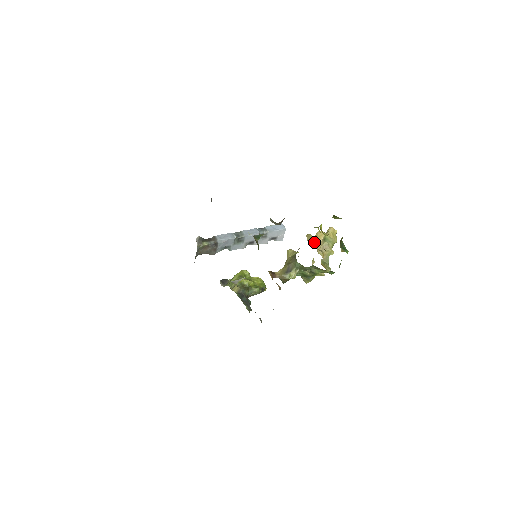
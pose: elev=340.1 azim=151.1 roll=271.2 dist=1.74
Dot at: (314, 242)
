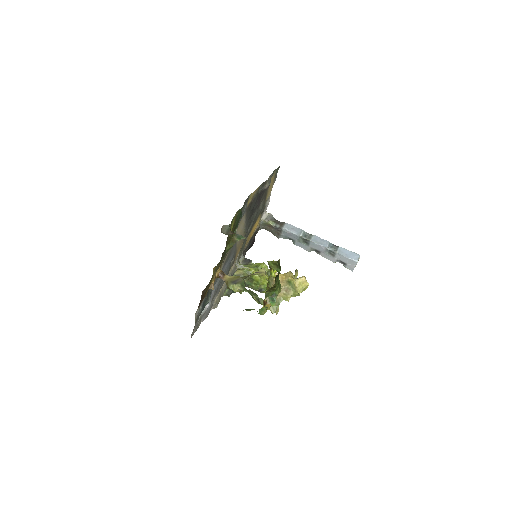
Dot at: (279, 277)
